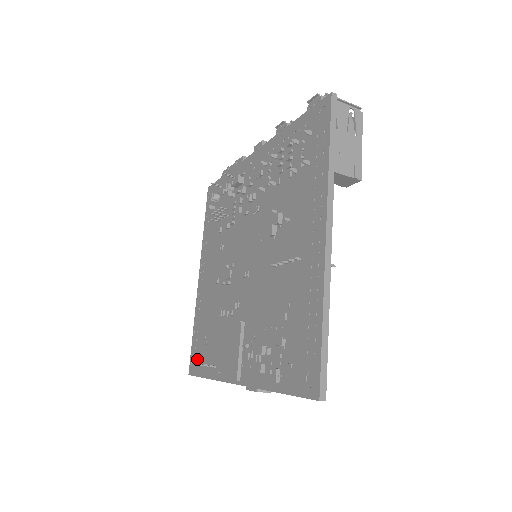
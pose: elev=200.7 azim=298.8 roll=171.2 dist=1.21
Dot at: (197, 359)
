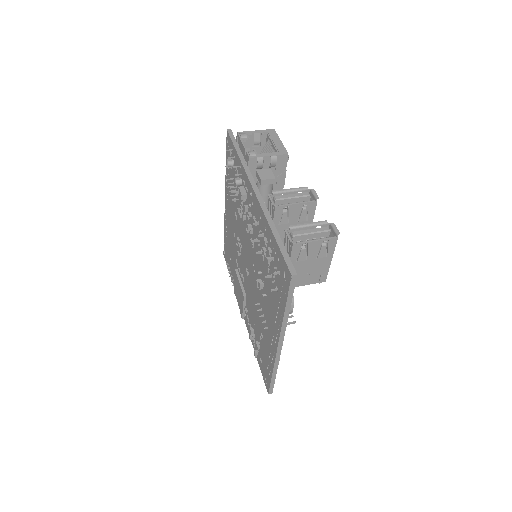
Dot at: (227, 257)
